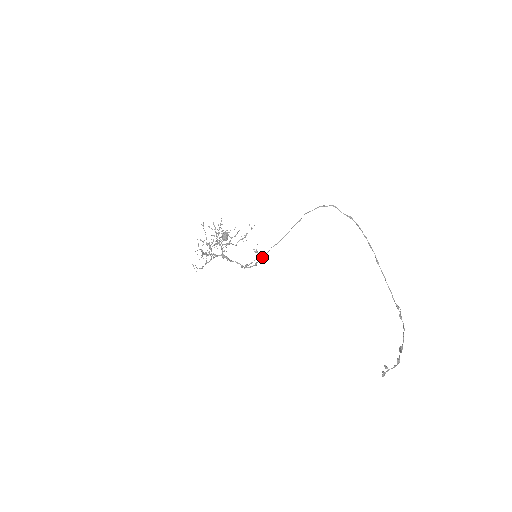
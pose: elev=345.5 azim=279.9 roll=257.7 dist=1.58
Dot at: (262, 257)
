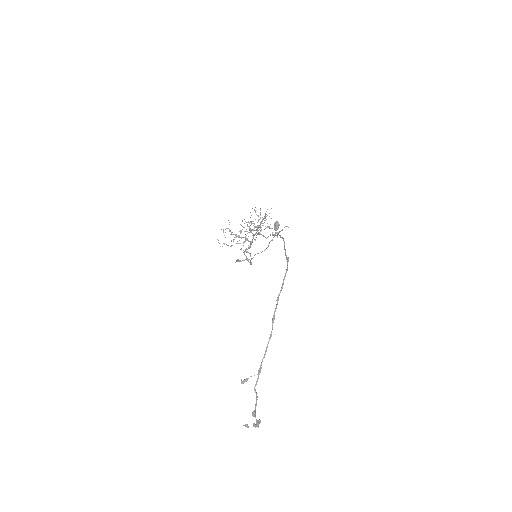
Dot at: (251, 259)
